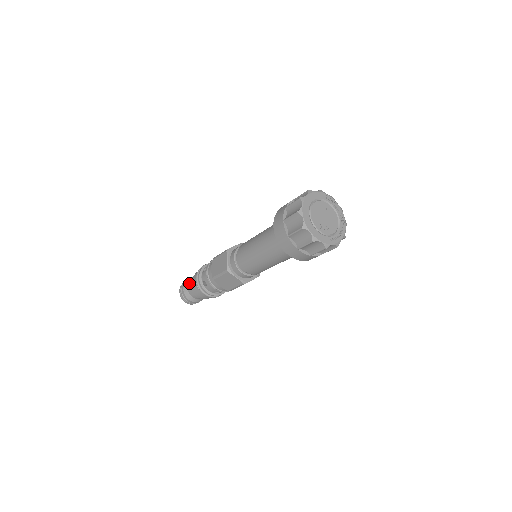
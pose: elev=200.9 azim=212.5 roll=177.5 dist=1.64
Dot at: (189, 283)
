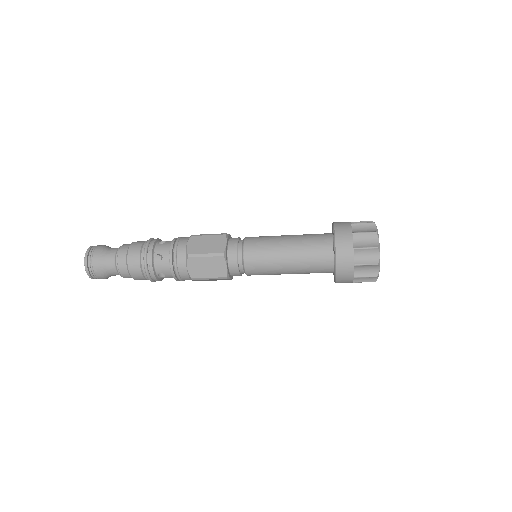
Dot at: (109, 262)
